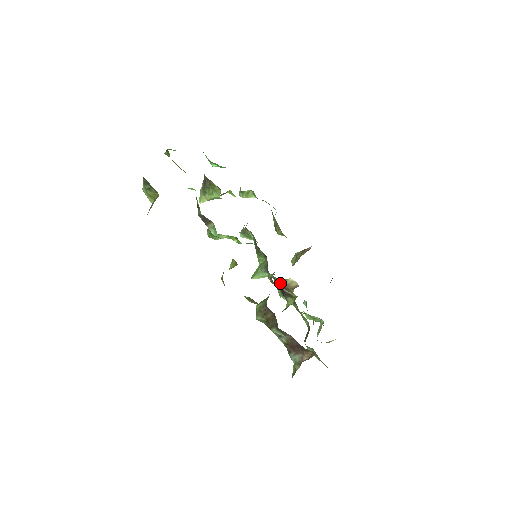
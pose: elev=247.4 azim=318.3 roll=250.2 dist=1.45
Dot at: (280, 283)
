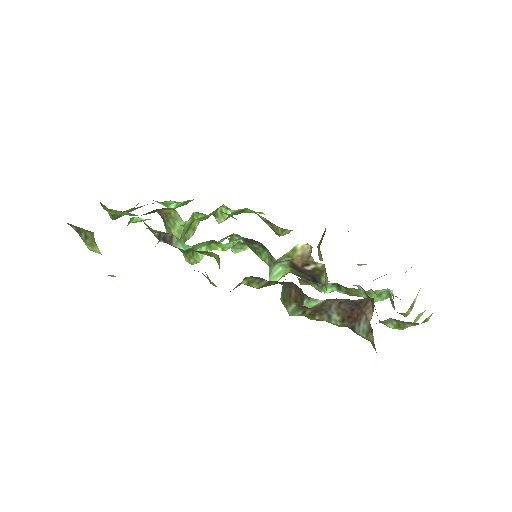
Dot at: (296, 263)
